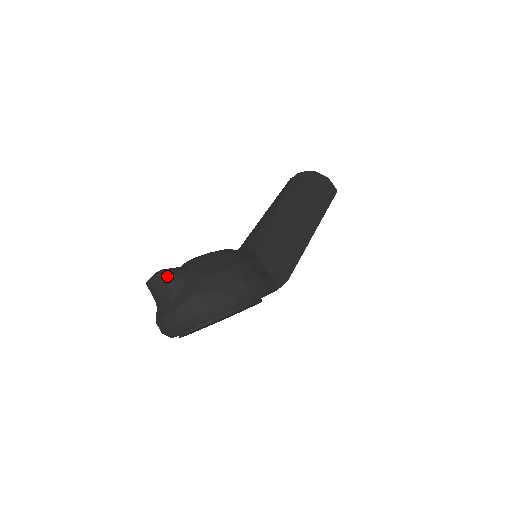
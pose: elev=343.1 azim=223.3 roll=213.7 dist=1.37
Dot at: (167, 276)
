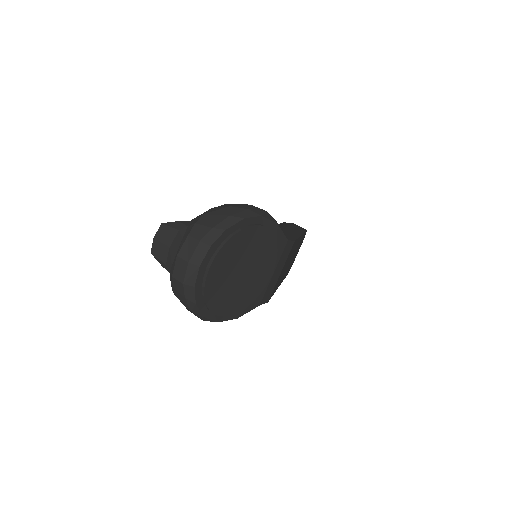
Dot at: (170, 222)
